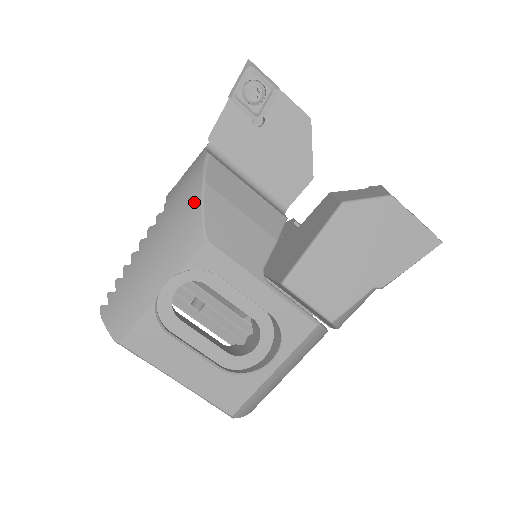
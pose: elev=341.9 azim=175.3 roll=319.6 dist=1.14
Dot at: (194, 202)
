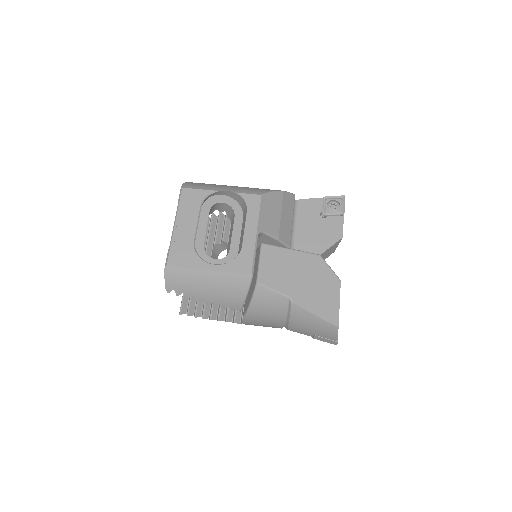
Dot at: (272, 190)
